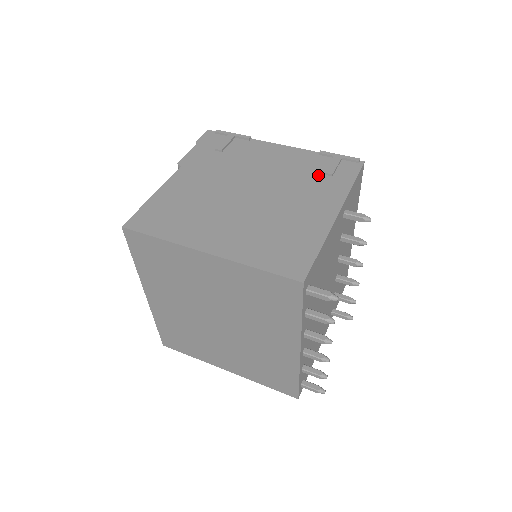
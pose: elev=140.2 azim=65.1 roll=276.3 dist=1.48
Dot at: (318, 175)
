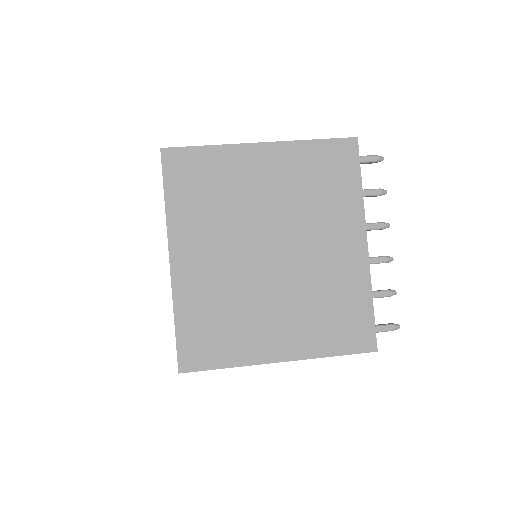
Dot at: occluded
